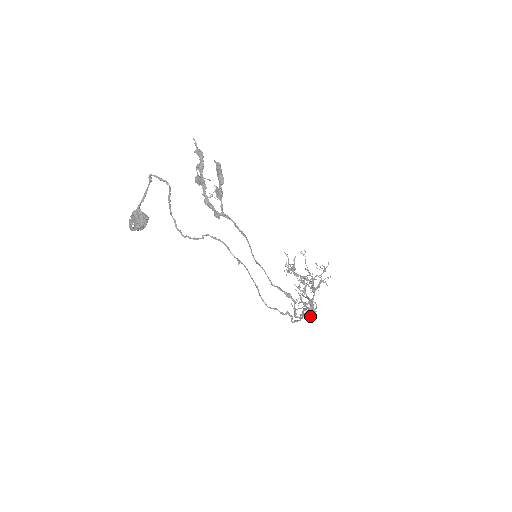
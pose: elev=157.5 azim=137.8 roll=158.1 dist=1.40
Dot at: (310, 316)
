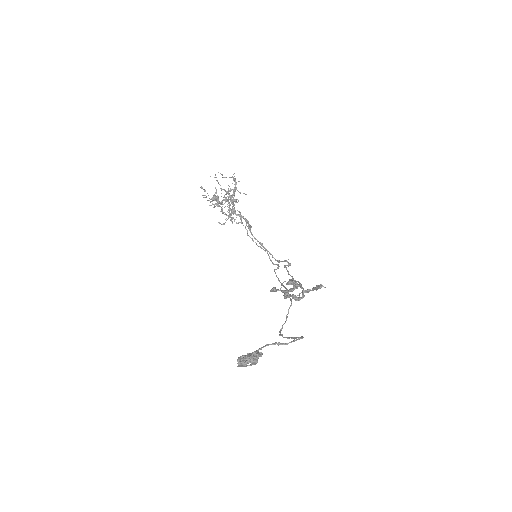
Dot at: occluded
